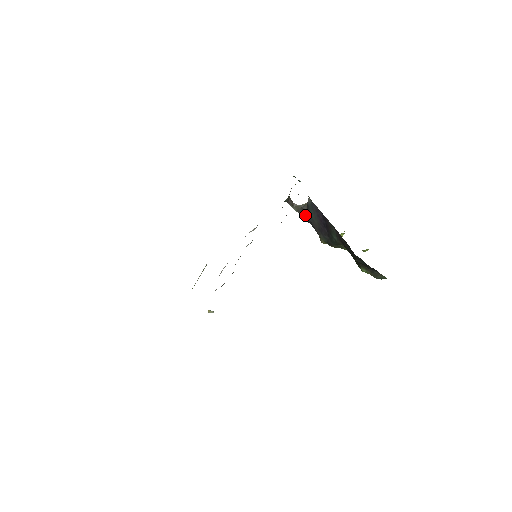
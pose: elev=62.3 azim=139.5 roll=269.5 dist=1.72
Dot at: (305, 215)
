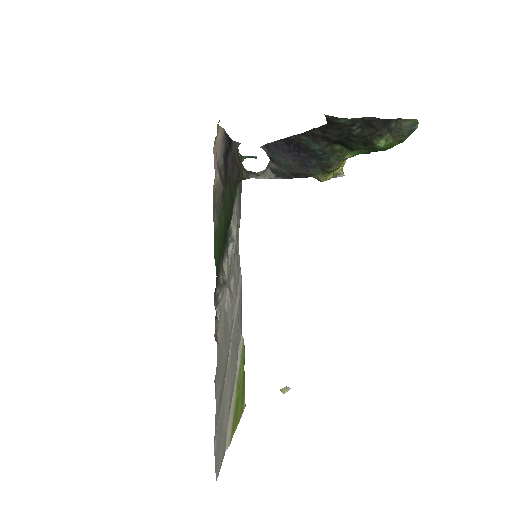
Dot at: (279, 173)
